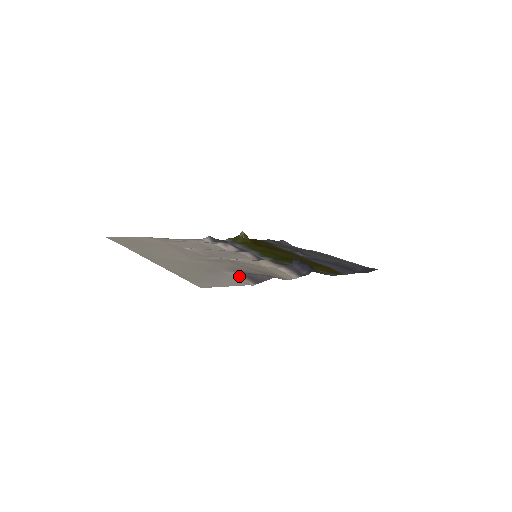
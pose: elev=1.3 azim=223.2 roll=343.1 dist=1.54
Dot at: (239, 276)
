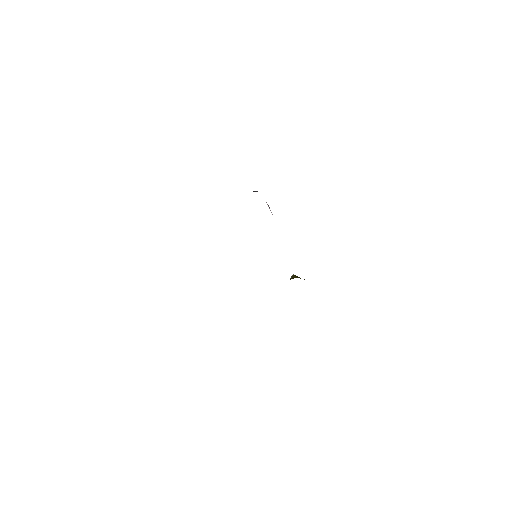
Dot at: occluded
